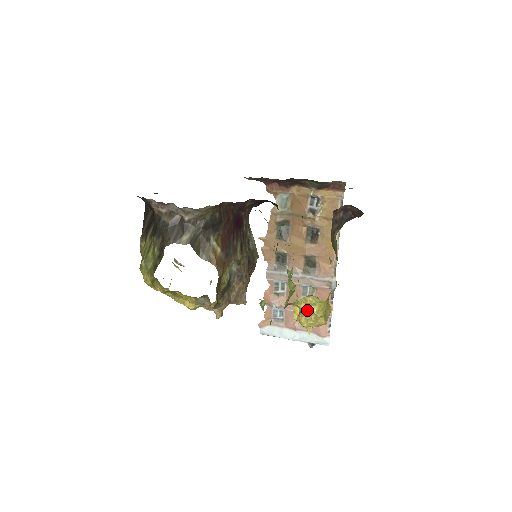
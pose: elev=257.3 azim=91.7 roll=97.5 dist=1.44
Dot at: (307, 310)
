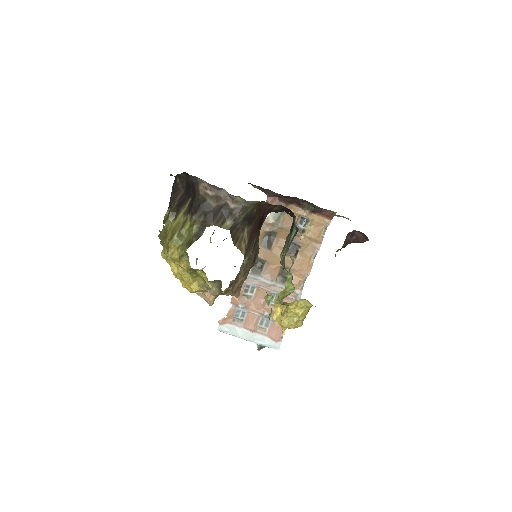
Dot at: (294, 312)
